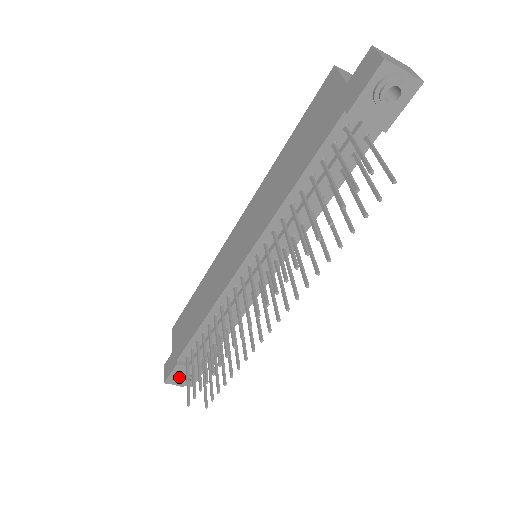
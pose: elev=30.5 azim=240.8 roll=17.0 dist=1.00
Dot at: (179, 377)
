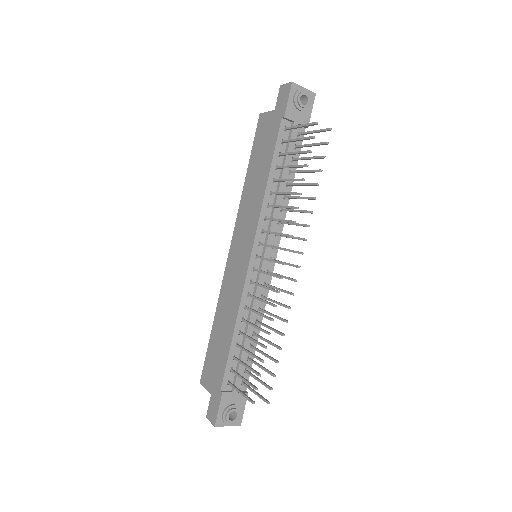
Dot at: (227, 410)
